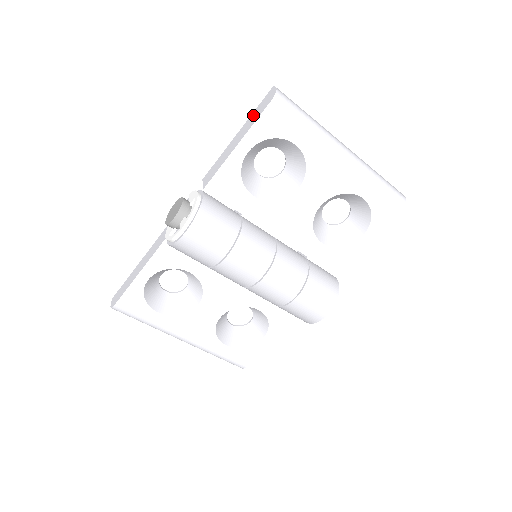
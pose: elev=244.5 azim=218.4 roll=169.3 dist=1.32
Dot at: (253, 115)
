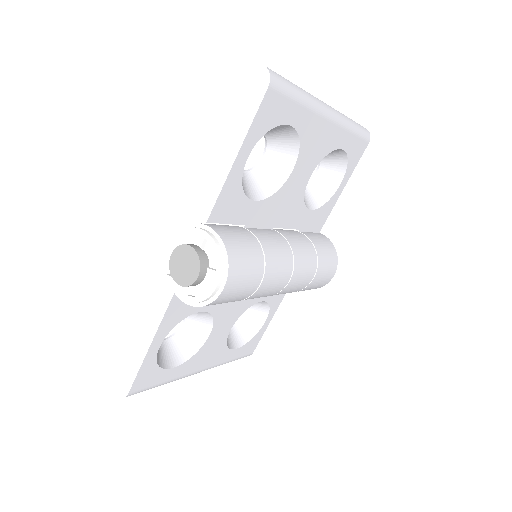
Dot at: (237, 107)
